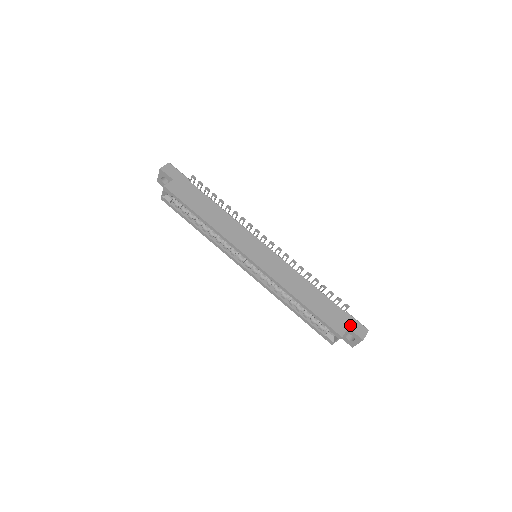
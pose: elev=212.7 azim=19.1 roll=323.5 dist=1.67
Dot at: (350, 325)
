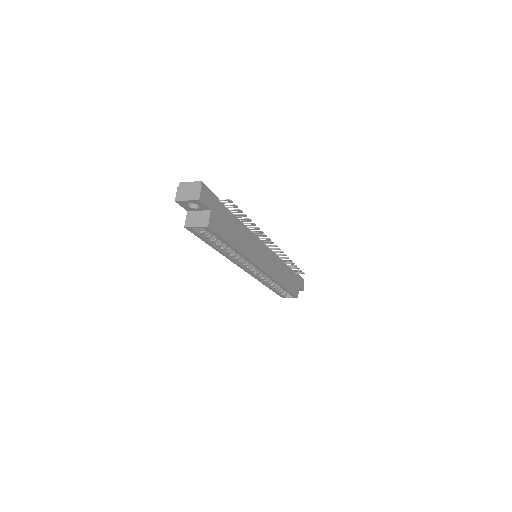
Dot at: (300, 284)
